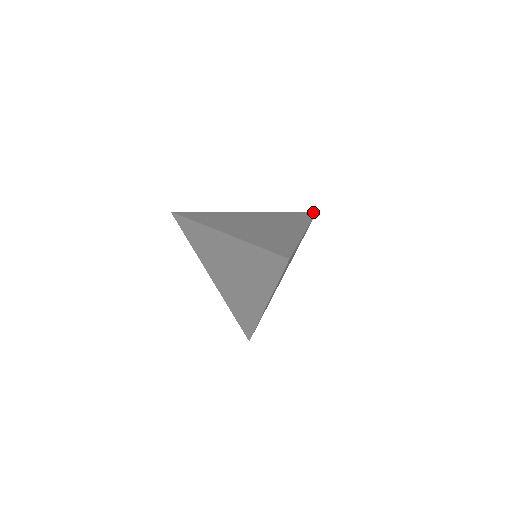
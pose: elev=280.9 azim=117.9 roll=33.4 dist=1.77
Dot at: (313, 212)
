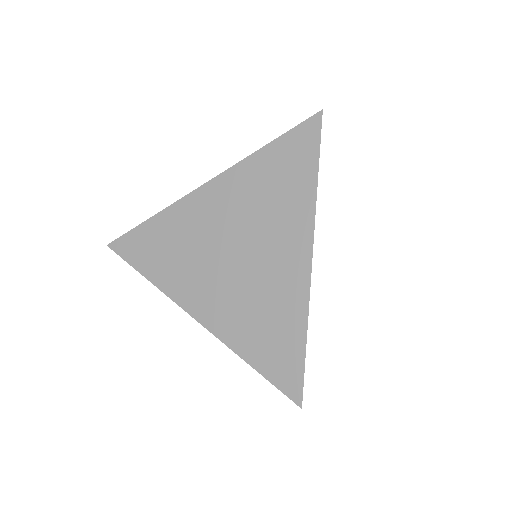
Dot at: occluded
